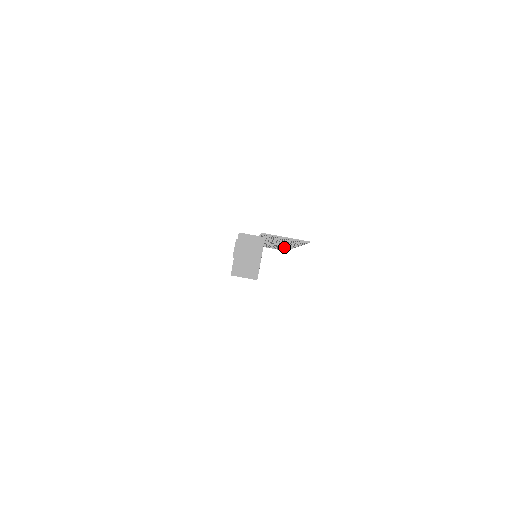
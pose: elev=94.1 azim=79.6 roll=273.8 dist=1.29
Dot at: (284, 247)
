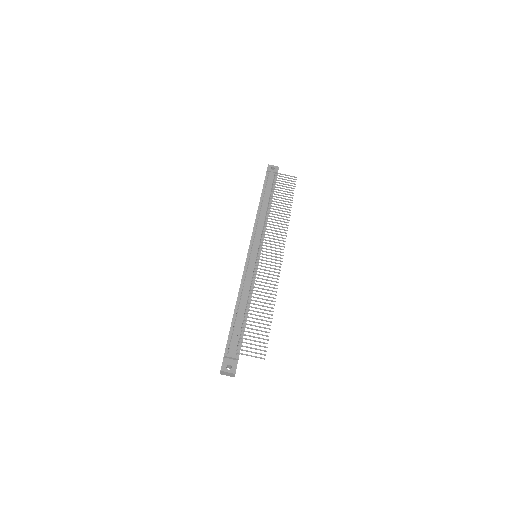
Dot at: occluded
